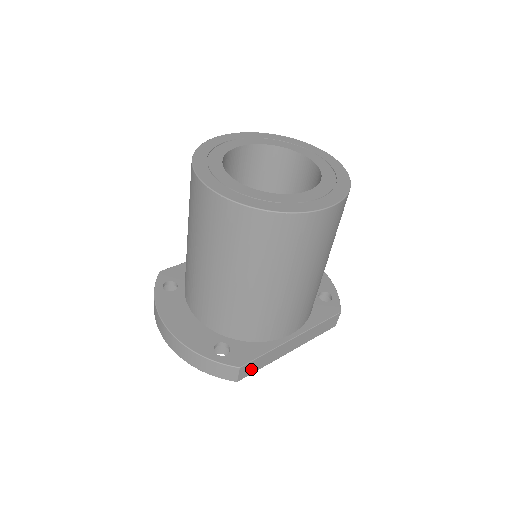
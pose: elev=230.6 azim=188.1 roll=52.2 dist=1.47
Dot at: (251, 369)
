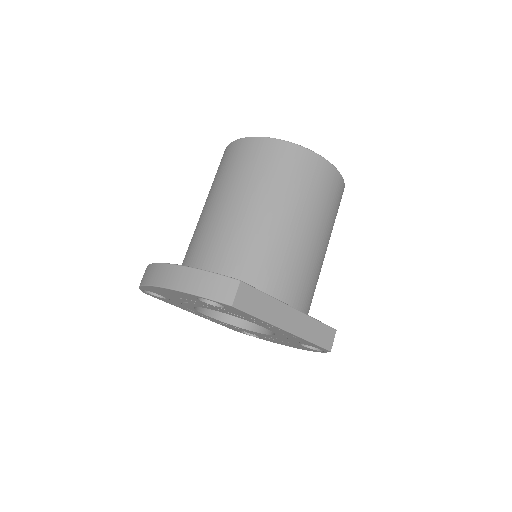
Dot at: (248, 303)
